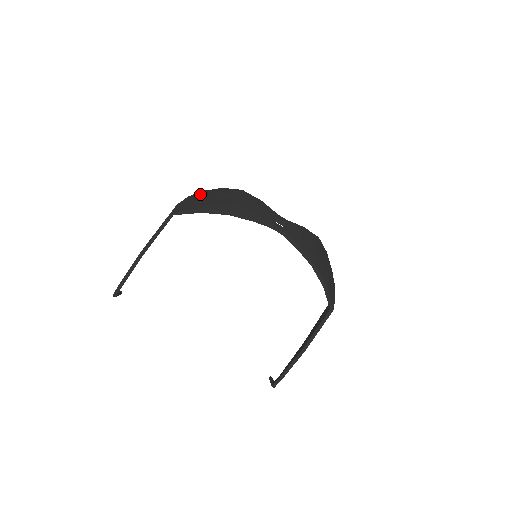
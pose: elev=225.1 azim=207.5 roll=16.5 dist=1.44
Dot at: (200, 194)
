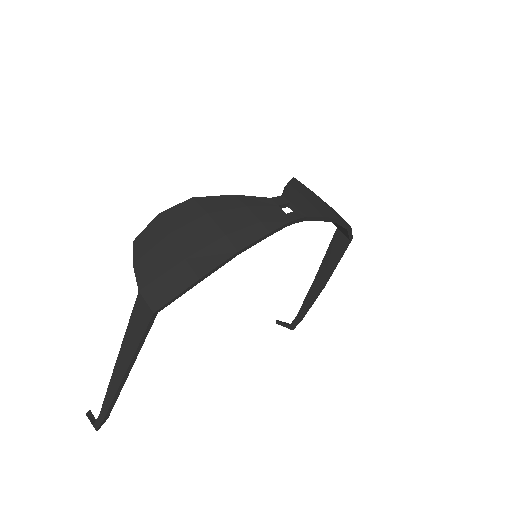
Dot at: (147, 249)
